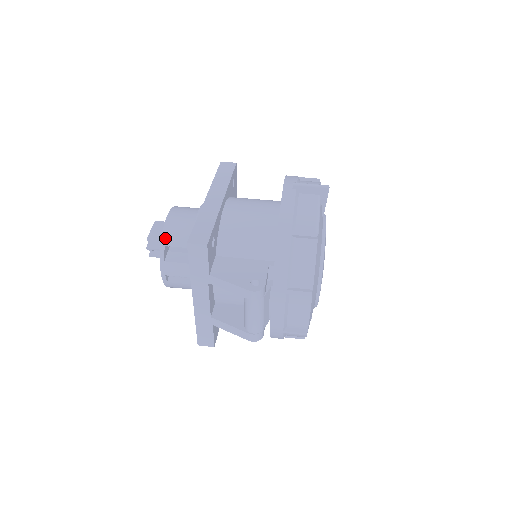
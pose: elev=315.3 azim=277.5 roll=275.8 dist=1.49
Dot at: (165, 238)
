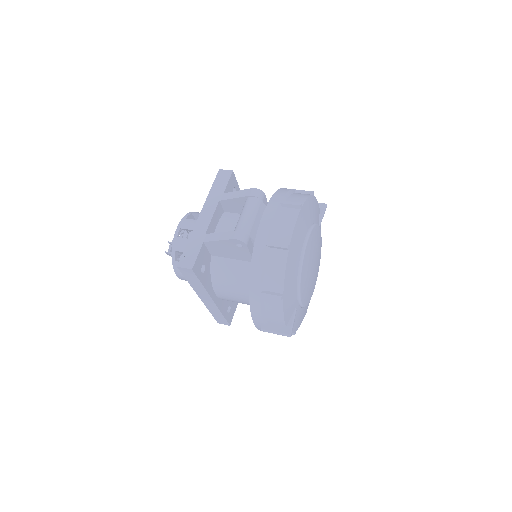
Dot at: (194, 212)
